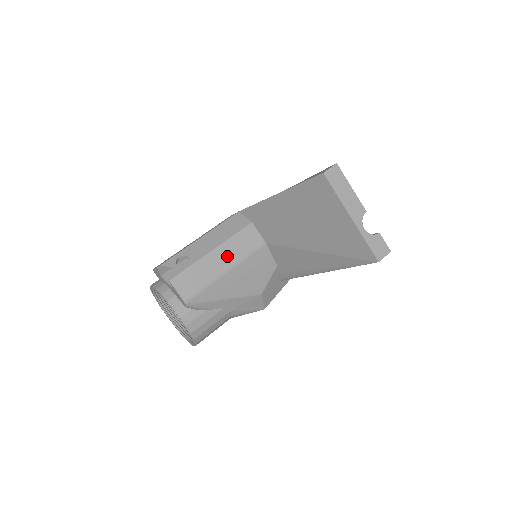
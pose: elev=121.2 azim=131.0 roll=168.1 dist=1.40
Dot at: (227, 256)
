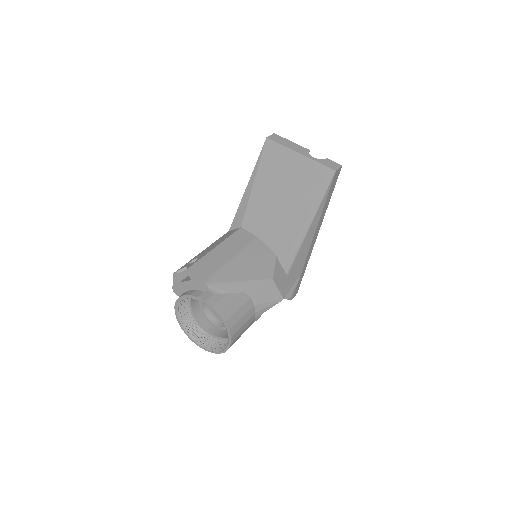
Dot at: (229, 249)
